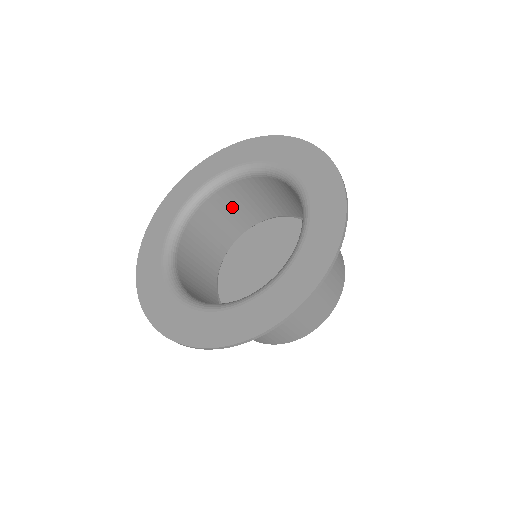
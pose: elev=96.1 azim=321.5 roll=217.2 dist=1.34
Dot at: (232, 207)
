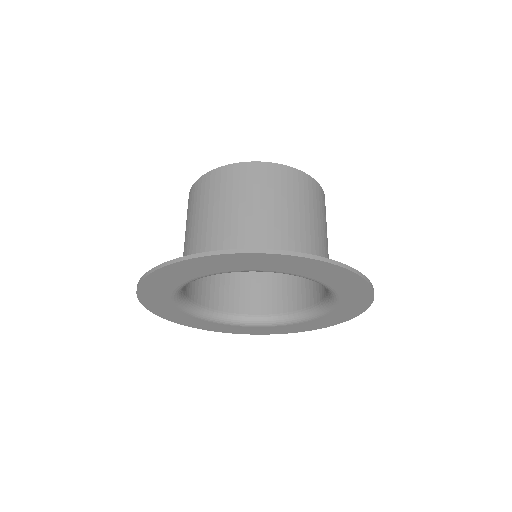
Dot at: (292, 236)
